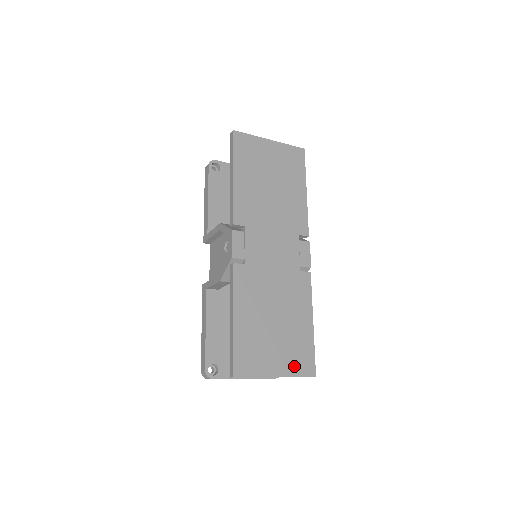
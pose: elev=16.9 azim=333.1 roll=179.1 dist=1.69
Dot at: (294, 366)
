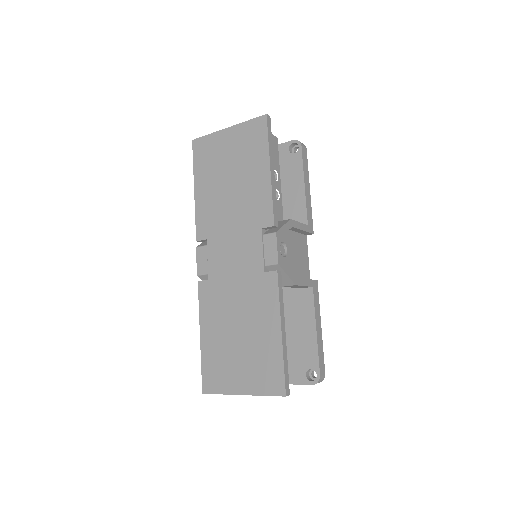
Dot at: (260, 383)
